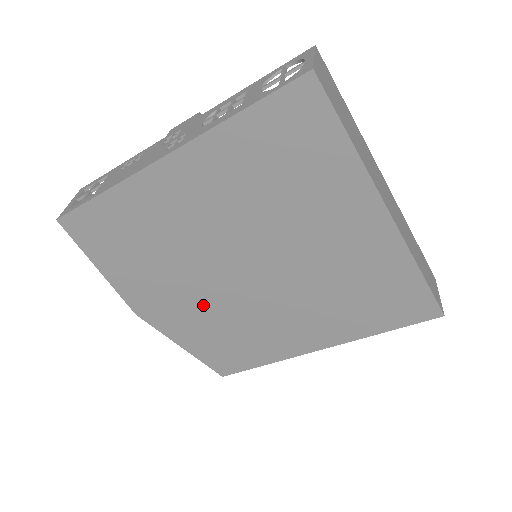
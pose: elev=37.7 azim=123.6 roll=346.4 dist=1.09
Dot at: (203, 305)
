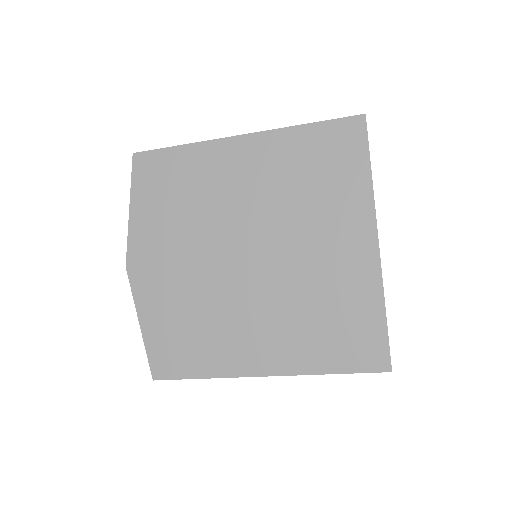
Dot at: (190, 278)
